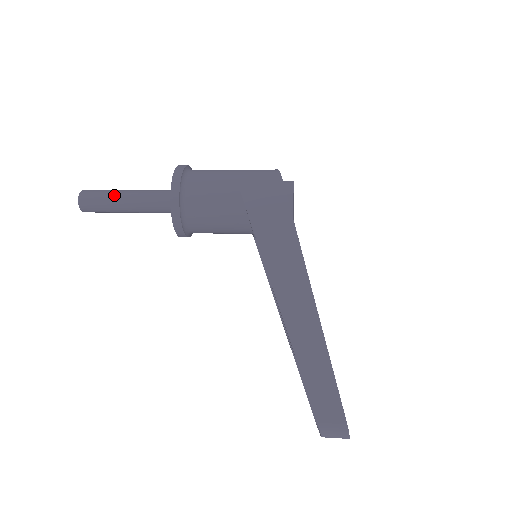
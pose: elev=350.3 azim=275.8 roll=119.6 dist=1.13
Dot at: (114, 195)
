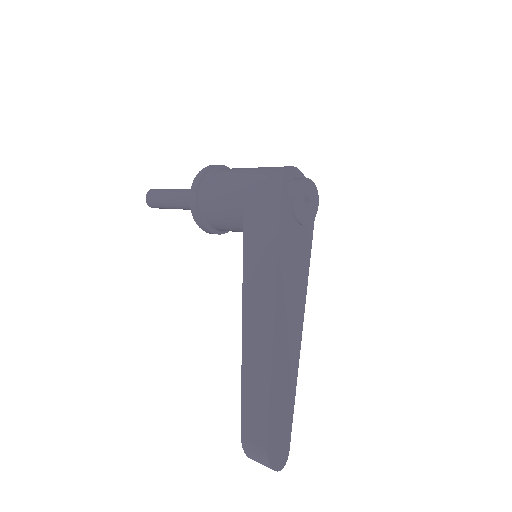
Dot at: (167, 193)
